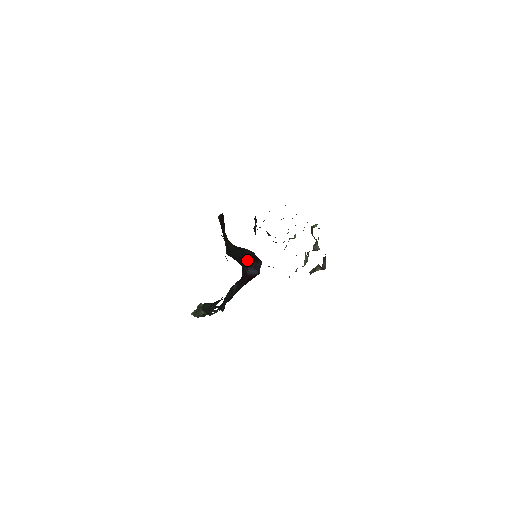
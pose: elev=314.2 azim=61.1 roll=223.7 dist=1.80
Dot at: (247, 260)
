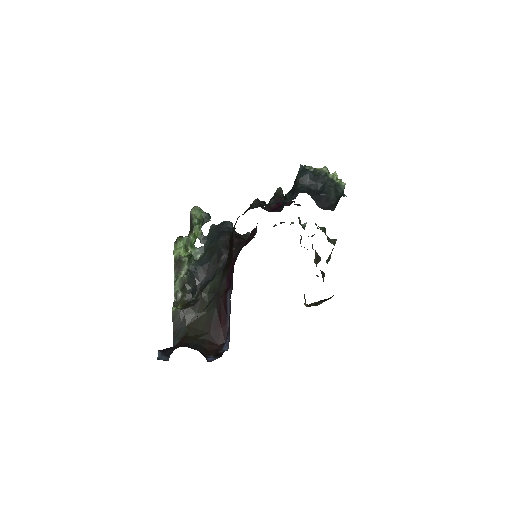
Dot at: occluded
